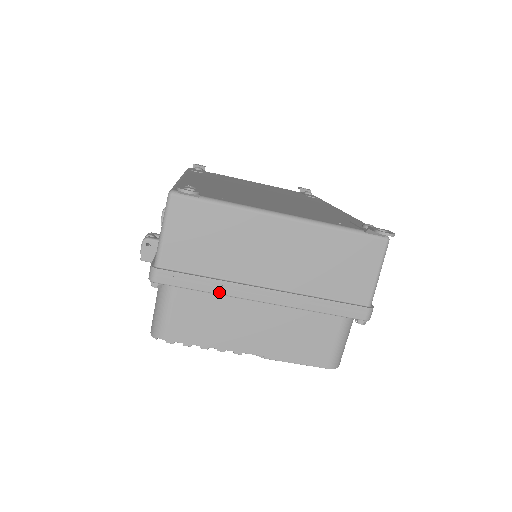
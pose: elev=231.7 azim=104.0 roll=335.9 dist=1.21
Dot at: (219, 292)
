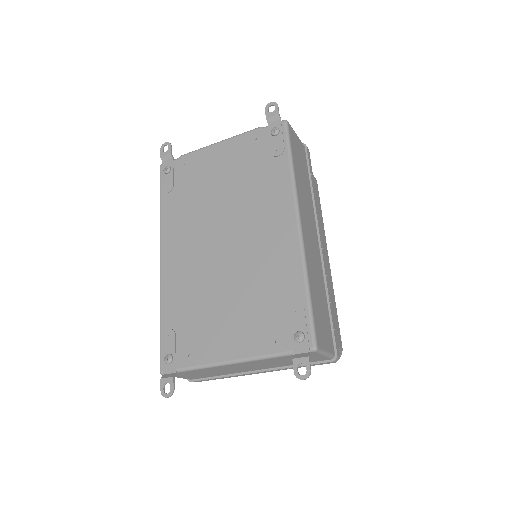
Dot at: occluded
